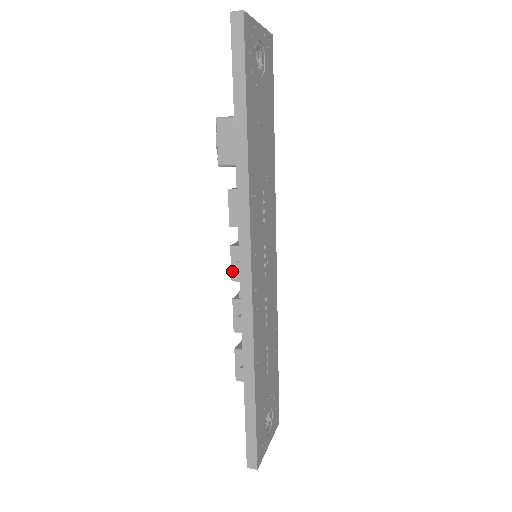
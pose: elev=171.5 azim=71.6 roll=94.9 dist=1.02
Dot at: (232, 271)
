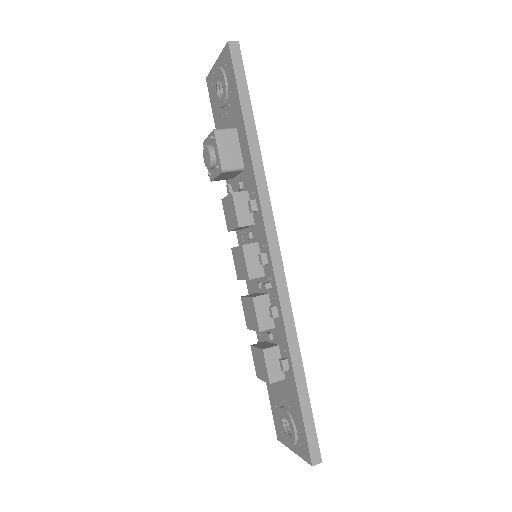
Dot at: (248, 269)
